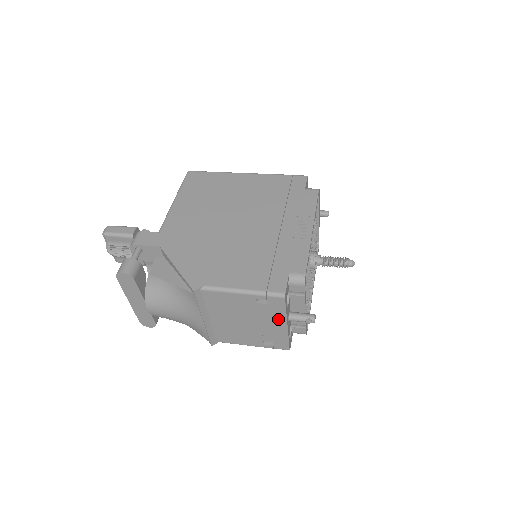
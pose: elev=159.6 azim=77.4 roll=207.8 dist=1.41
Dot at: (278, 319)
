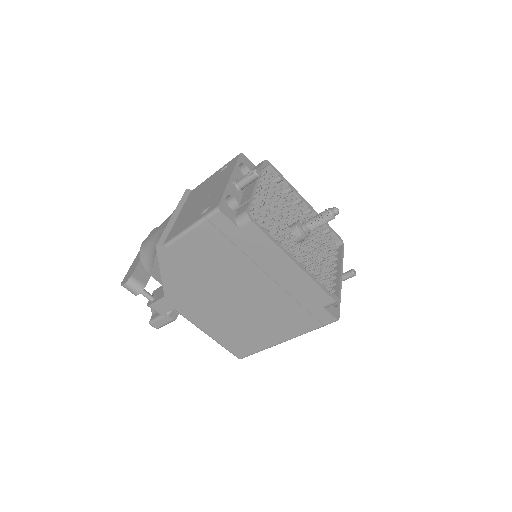
Dot at: (227, 176)
